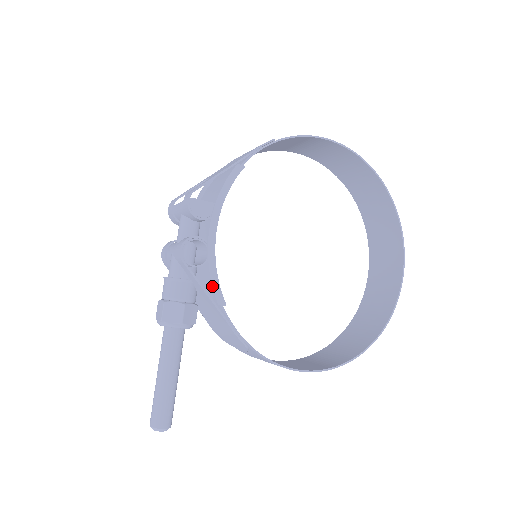
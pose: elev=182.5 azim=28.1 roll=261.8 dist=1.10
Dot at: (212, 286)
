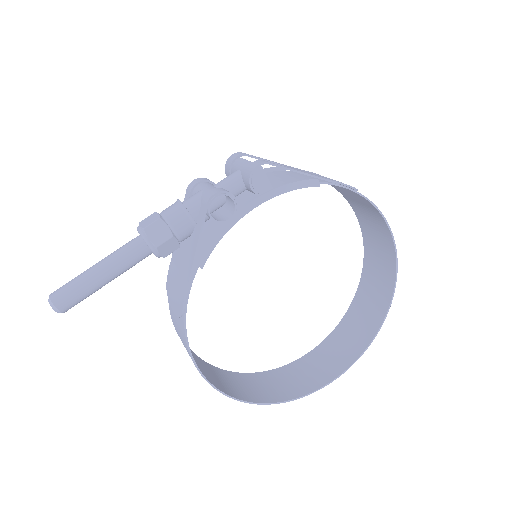
Dot at: (208, 244)
